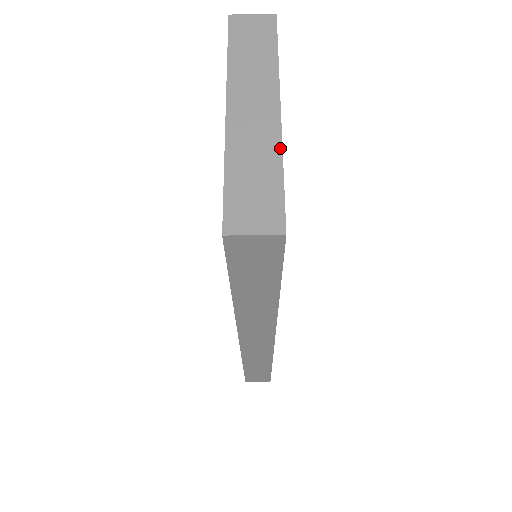
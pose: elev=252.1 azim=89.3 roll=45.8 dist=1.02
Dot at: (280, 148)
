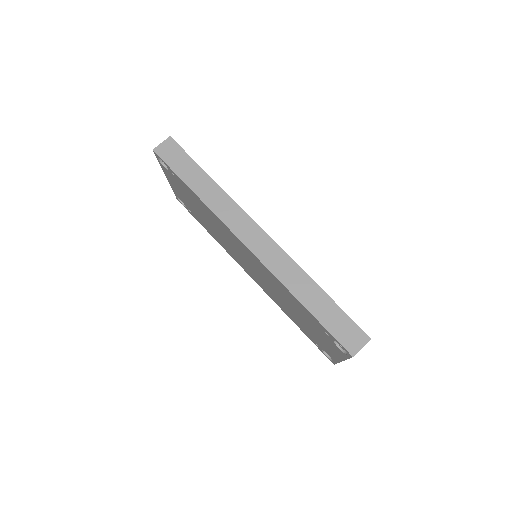
Dot at: occluded
